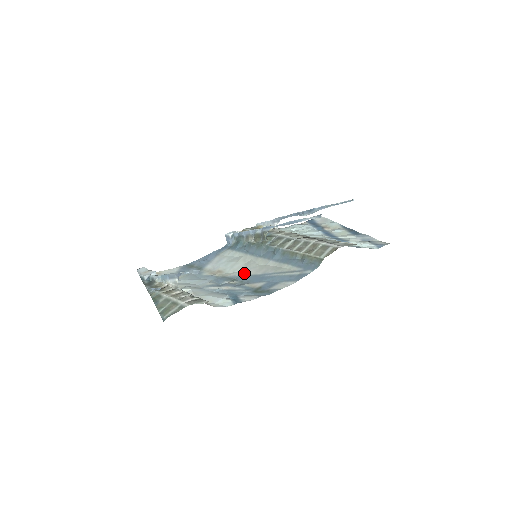
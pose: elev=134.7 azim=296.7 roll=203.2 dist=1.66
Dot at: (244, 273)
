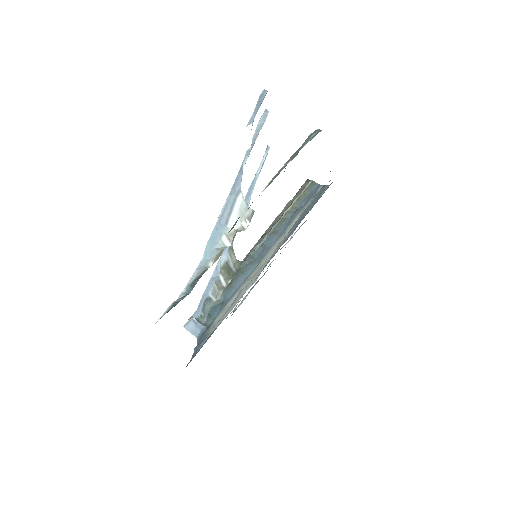
Dot at: occluded
